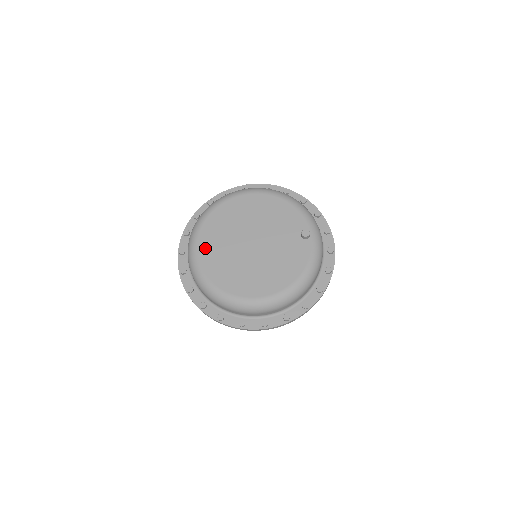
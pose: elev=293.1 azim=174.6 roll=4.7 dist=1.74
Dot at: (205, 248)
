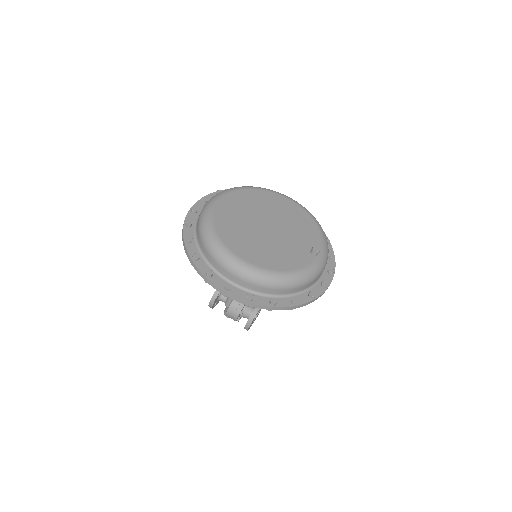
Dot at: (228, 202)
